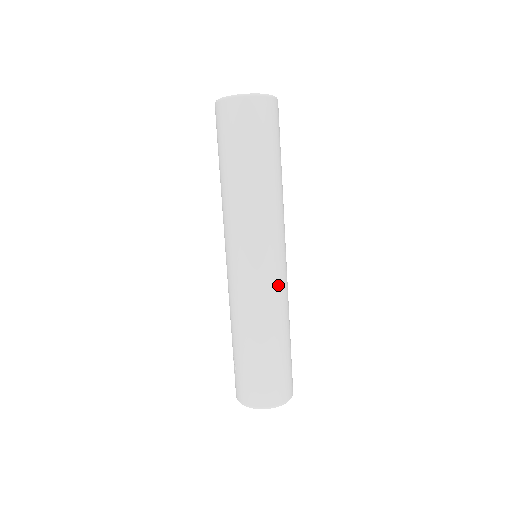
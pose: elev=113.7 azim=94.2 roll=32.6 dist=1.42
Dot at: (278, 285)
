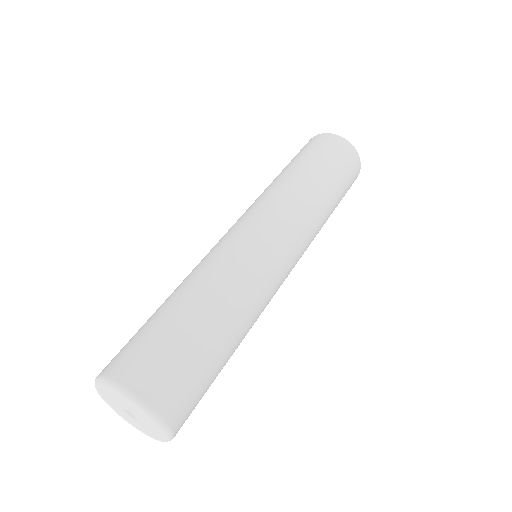
Dot at: (252, 260)
